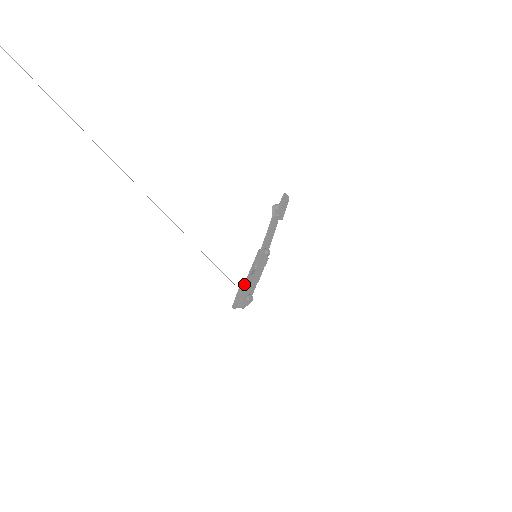
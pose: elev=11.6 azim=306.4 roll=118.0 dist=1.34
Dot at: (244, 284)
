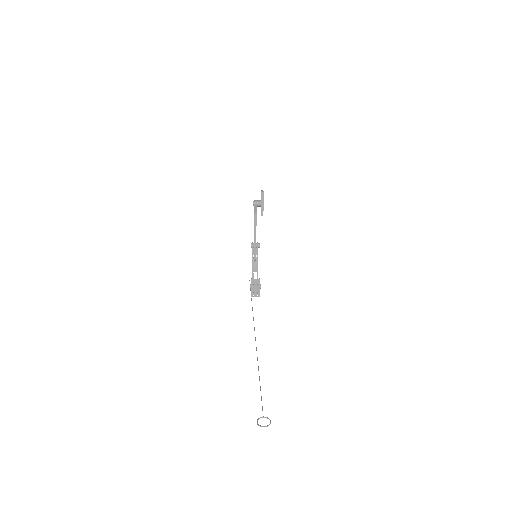
Dot at: (255, 280)
